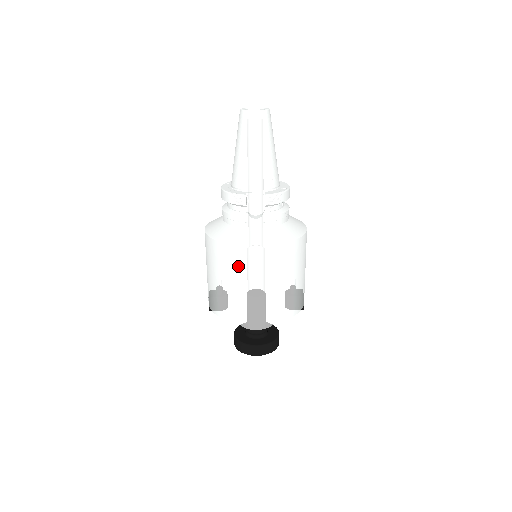
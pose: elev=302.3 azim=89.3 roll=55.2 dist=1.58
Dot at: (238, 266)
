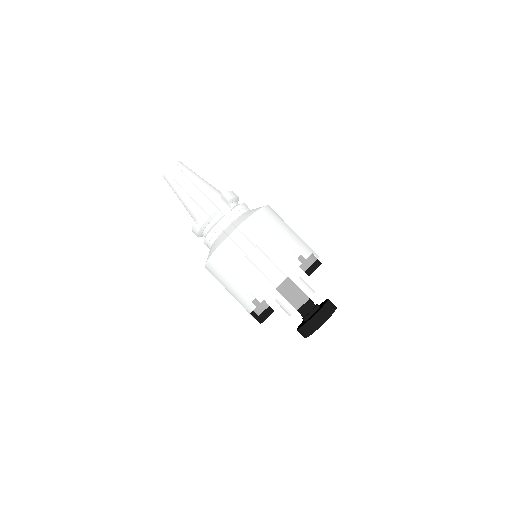
Dot at: (248, 243)
